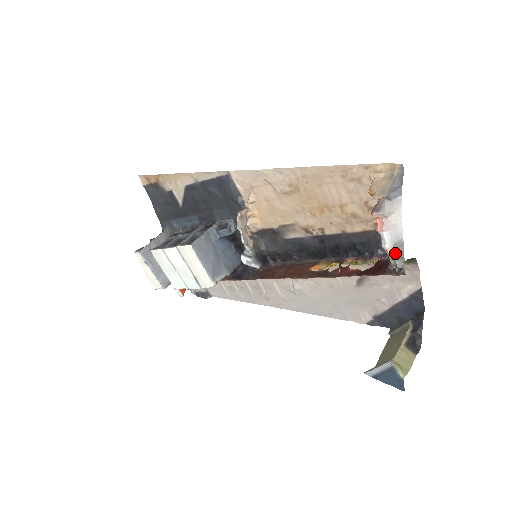
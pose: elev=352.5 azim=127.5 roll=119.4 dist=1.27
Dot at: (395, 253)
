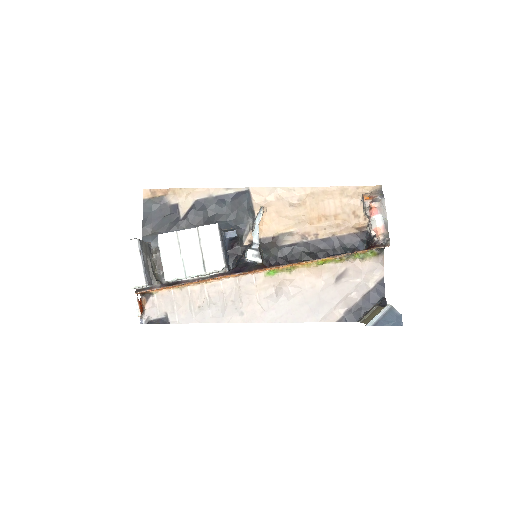
Dot at: (384, 230)
